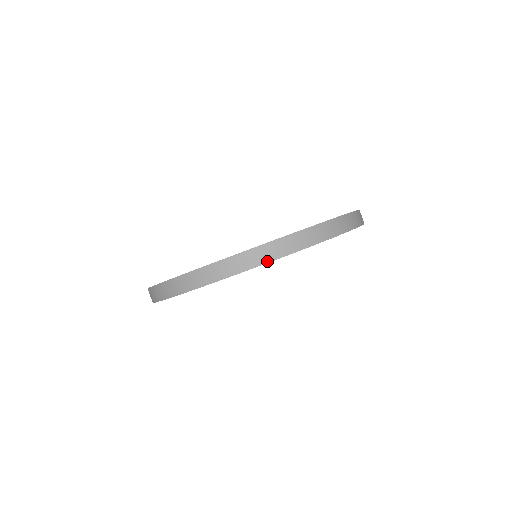
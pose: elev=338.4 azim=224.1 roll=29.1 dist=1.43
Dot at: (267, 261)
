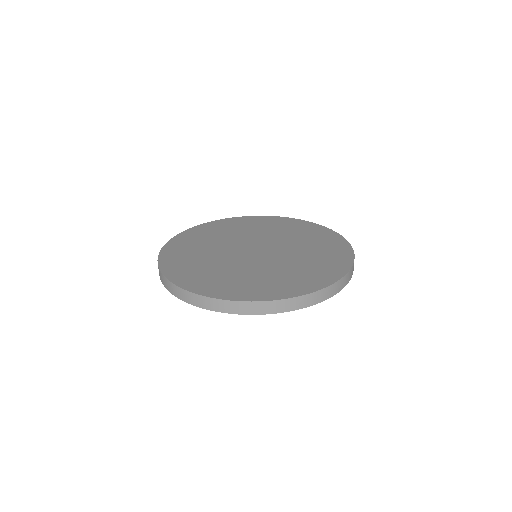
Dot at: (183, 300)
